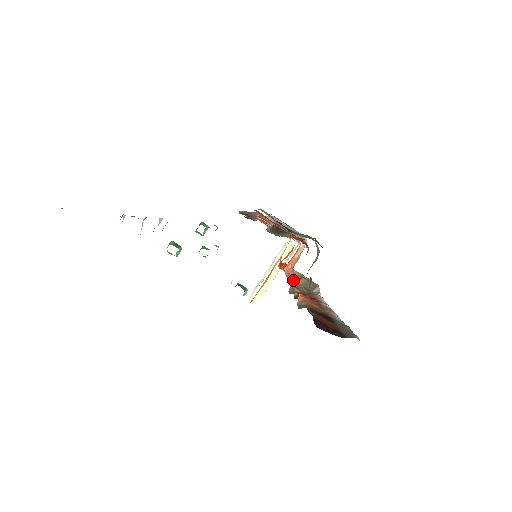
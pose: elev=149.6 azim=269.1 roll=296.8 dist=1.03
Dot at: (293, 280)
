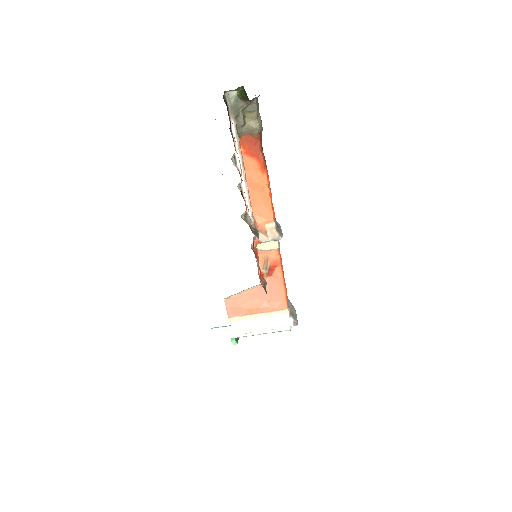
Dot at: (247, 186)
